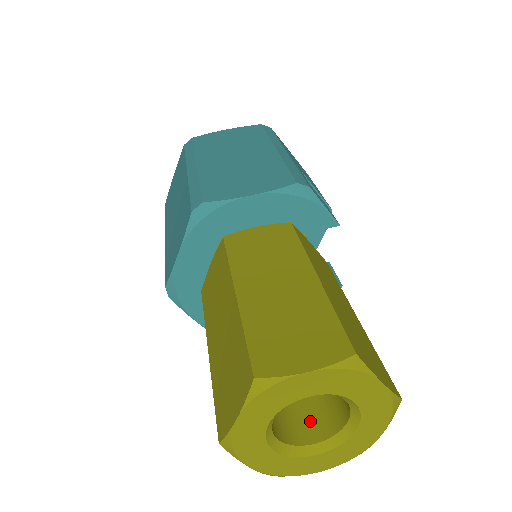
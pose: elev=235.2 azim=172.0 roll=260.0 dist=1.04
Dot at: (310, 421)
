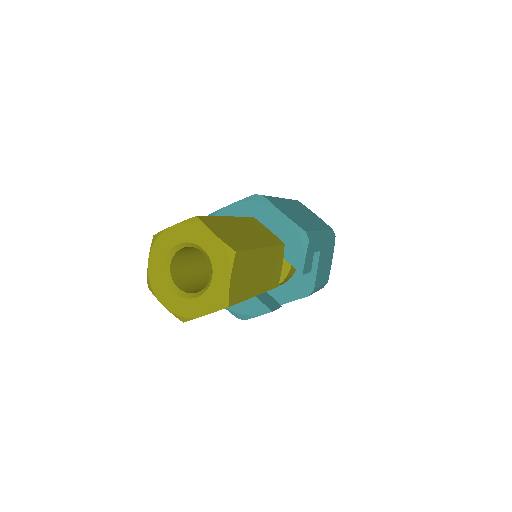
Dot at: (187, 286)
